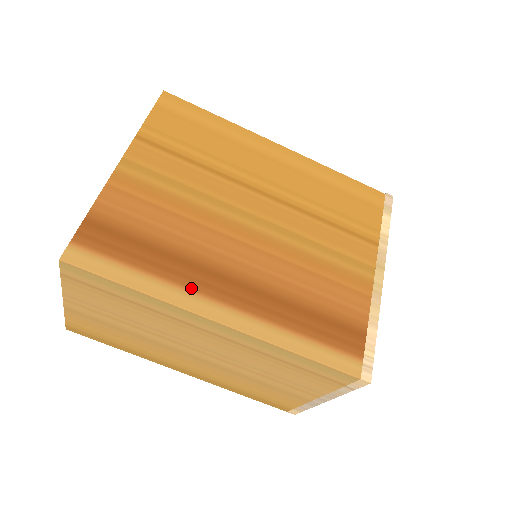
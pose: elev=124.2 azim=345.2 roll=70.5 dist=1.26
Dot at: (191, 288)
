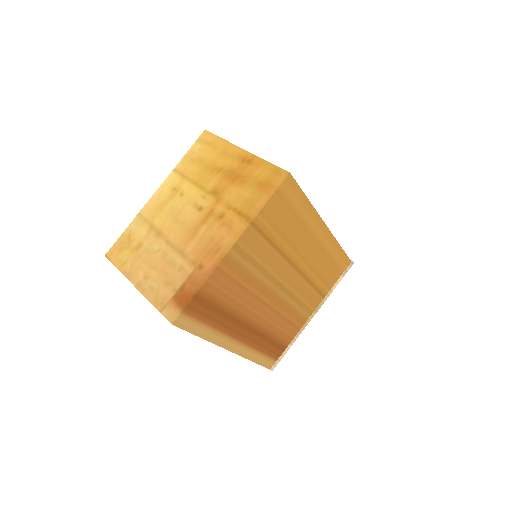
Dot at: (228, 334)
